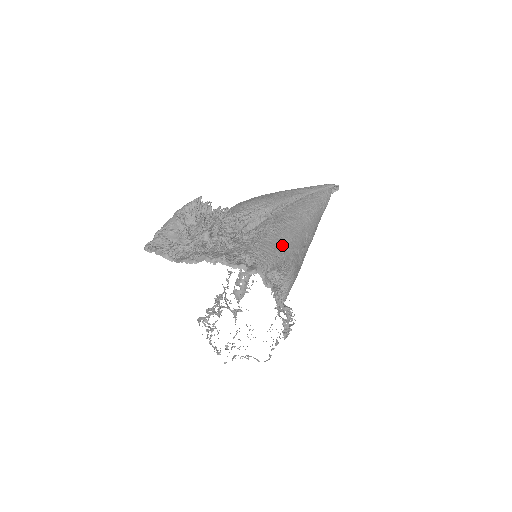
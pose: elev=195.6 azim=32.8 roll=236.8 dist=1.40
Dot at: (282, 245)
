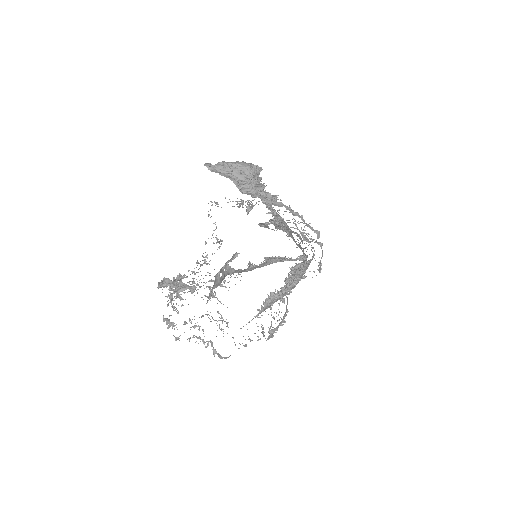
Dot at: occluded
